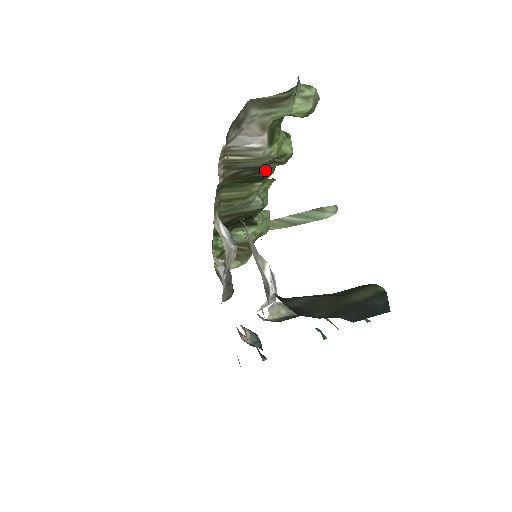
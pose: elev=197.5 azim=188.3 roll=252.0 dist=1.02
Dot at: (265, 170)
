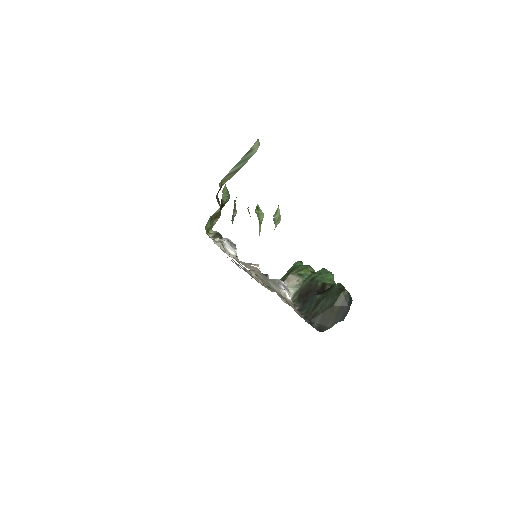
Dot at: occluded
